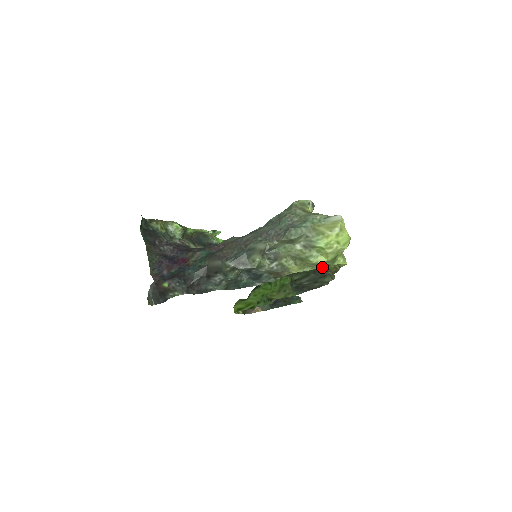
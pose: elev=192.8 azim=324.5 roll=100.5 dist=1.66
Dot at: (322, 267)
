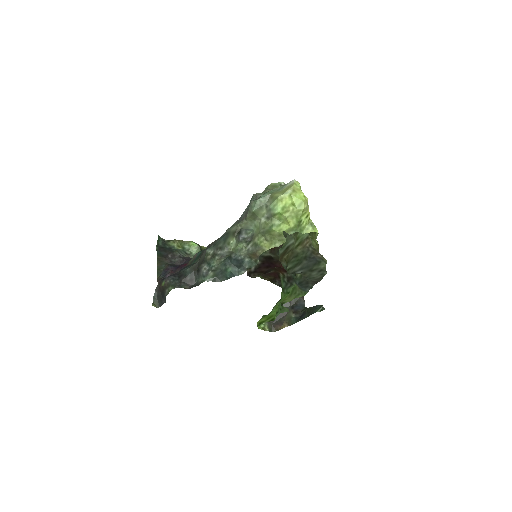
Dot at: (311, 251)
